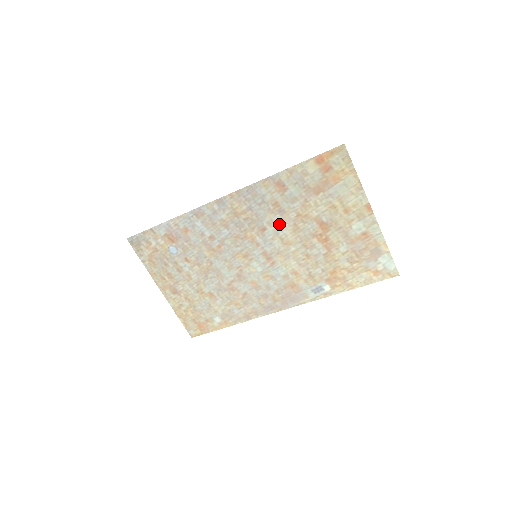
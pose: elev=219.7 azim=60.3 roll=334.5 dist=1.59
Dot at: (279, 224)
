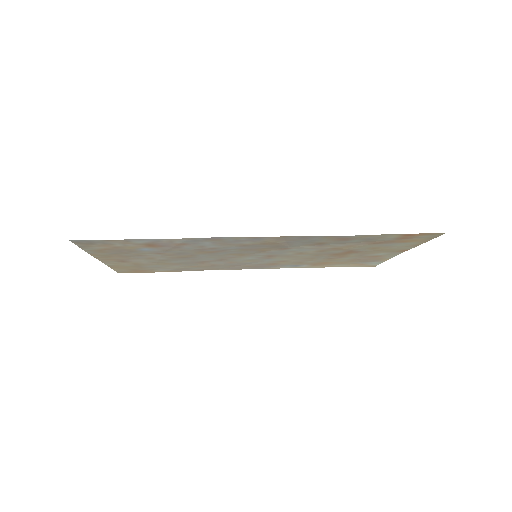
Dot at: (307, 249)
